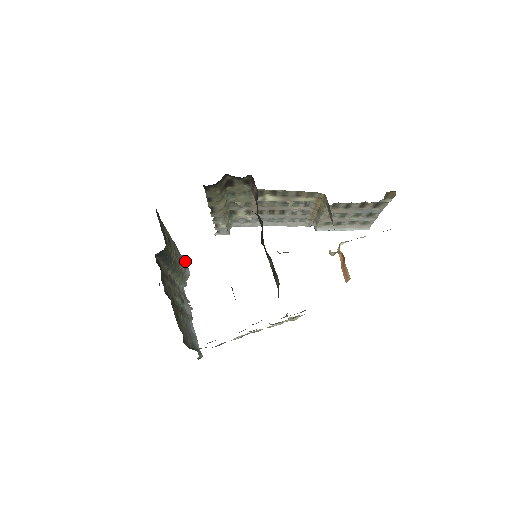
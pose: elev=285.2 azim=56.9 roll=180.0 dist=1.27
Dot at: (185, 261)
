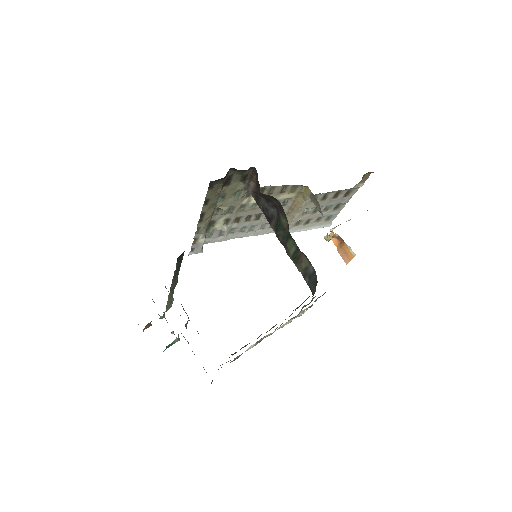
Dot at: (165, 286)
